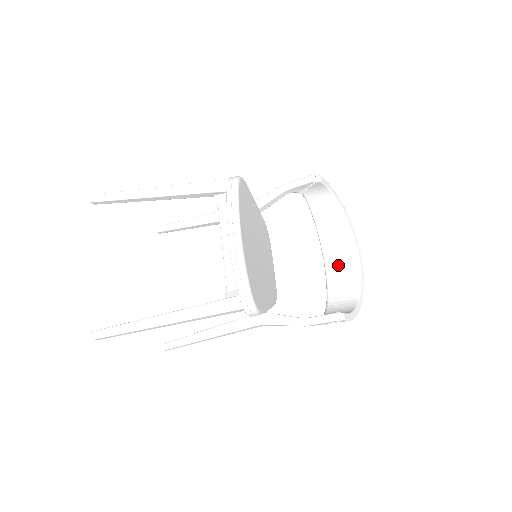
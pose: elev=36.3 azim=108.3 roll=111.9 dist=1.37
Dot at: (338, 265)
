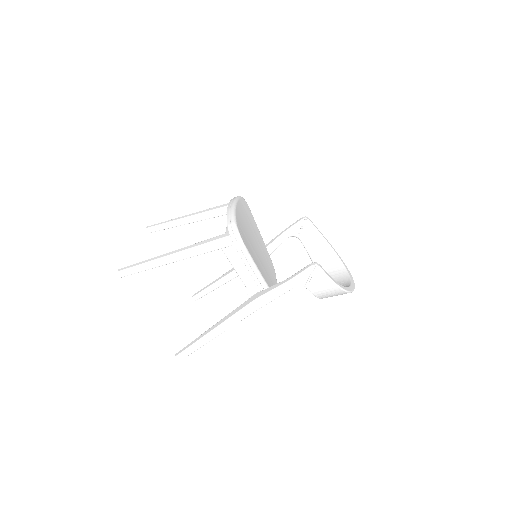
Dot at: occluded
